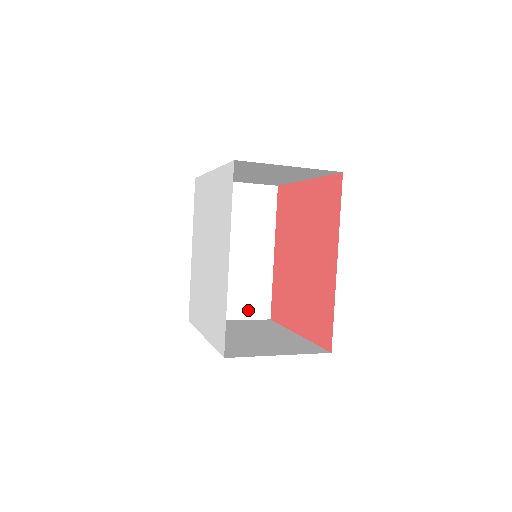
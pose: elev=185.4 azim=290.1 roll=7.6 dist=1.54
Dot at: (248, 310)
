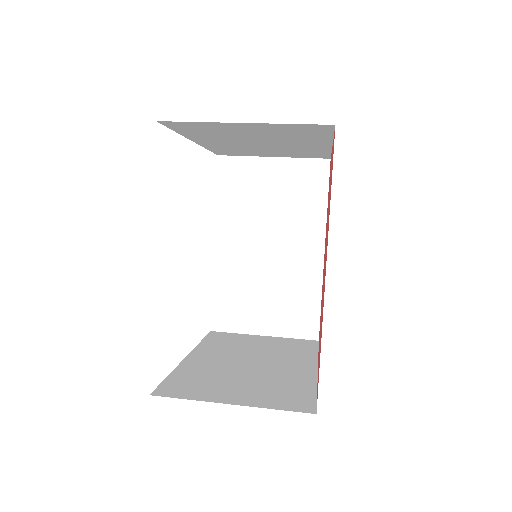
Dot at: (287, 325)
